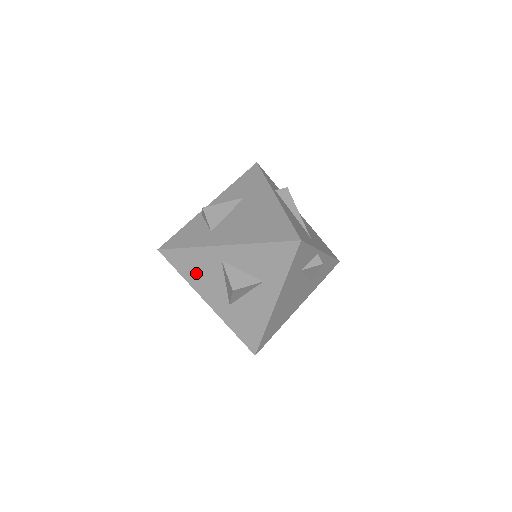
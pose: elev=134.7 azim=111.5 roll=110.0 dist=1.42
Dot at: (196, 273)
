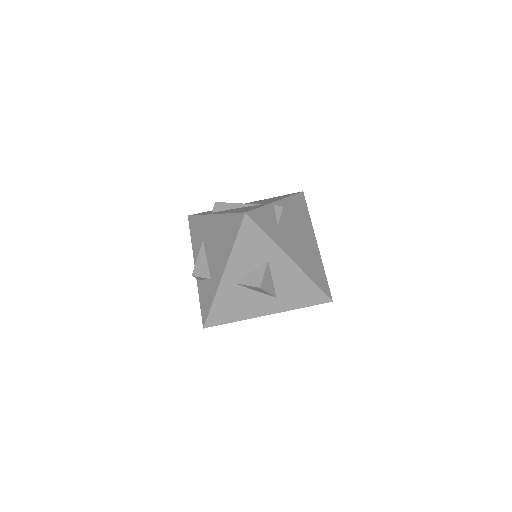
Dot at: (237, 309)
